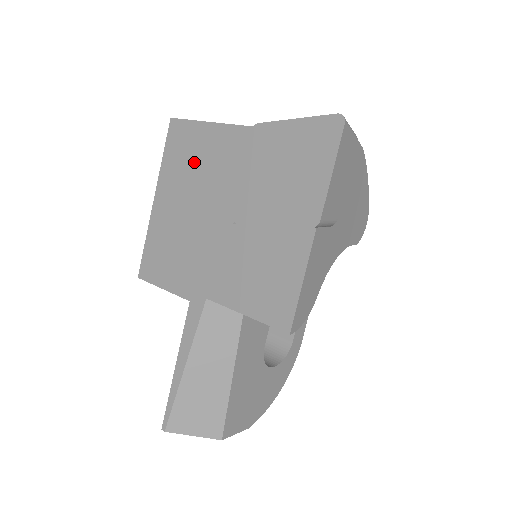
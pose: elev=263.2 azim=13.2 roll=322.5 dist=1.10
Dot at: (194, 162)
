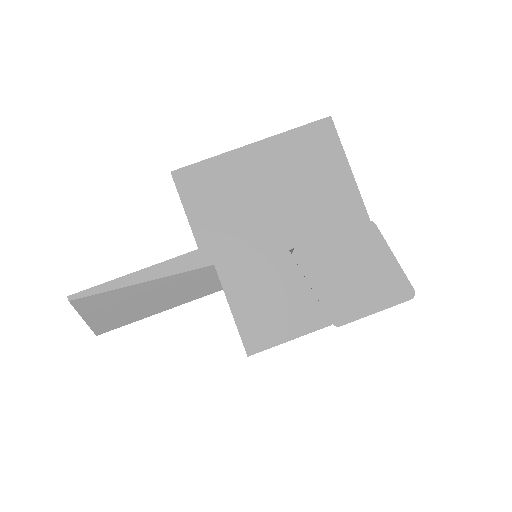
Dot at: (311, 172)
